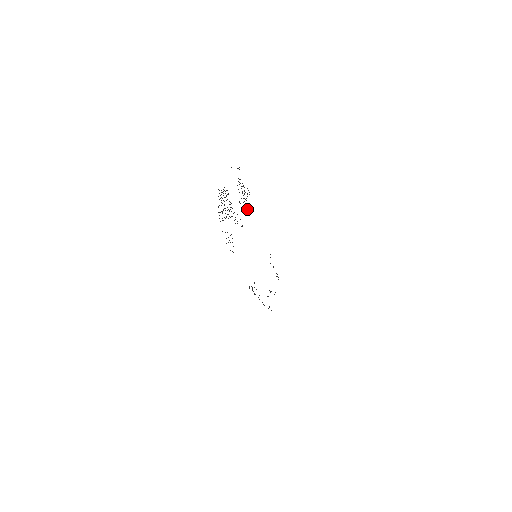
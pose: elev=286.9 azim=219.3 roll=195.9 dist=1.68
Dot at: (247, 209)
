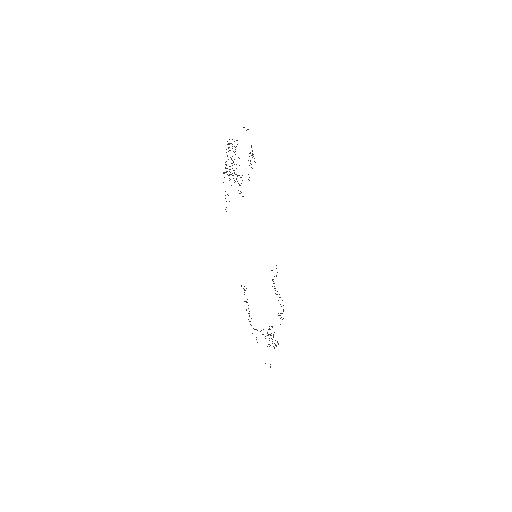
Dot at: occluded
